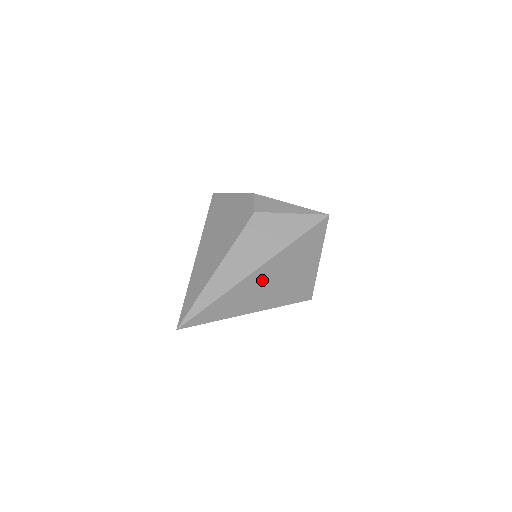
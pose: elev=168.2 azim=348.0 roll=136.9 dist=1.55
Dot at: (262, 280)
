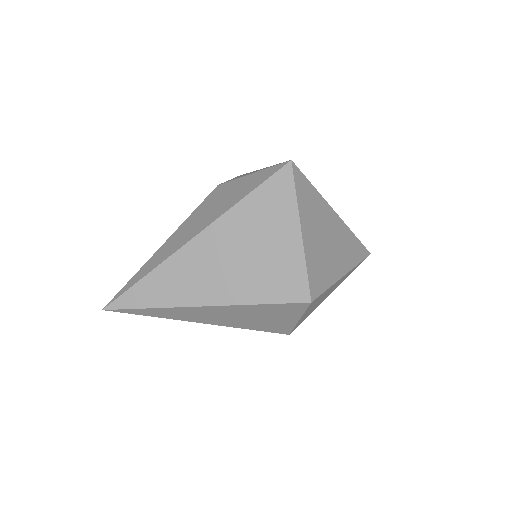
Dot at: (206, 256)
